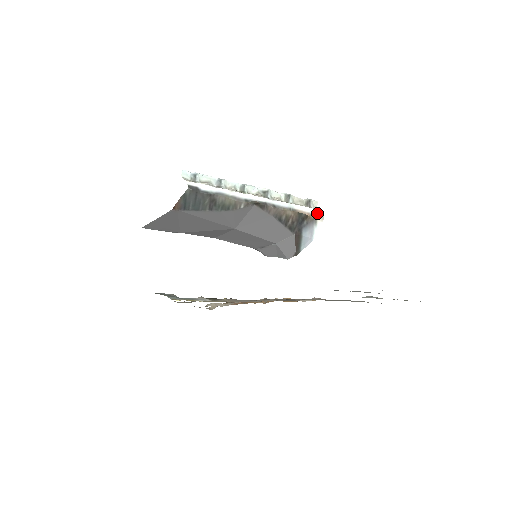
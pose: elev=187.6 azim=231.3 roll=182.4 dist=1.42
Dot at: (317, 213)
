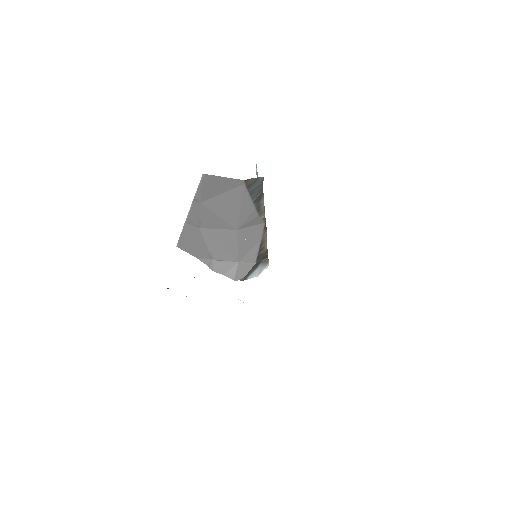
Dot at: occluded
